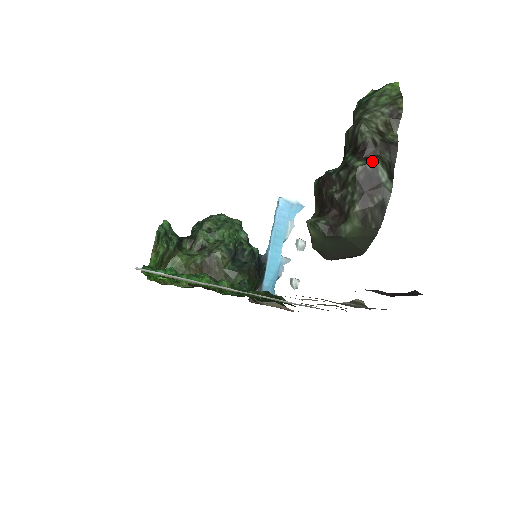
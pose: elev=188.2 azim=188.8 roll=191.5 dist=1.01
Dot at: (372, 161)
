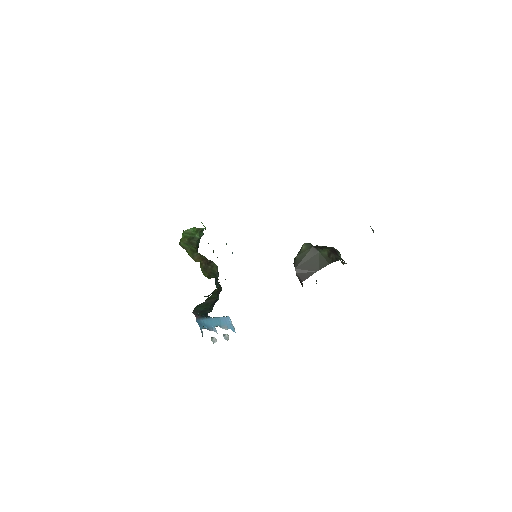
Dot at: (337, 251)
